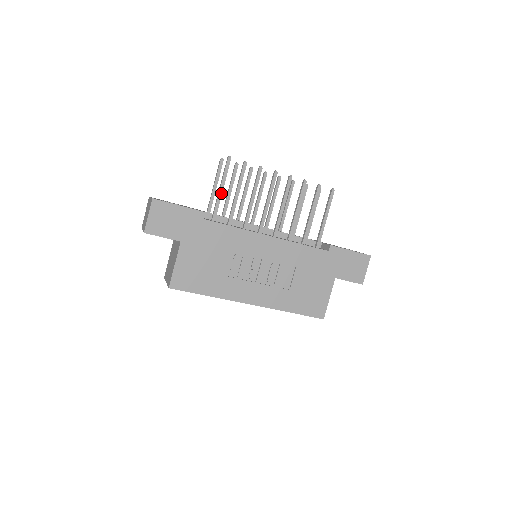
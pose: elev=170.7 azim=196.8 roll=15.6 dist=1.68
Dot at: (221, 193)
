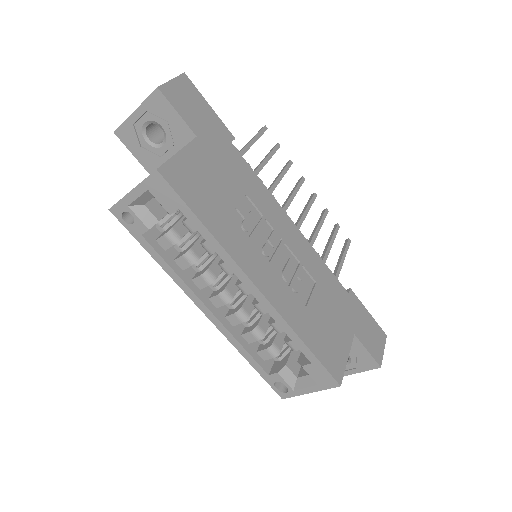
Dot at: (251, 145)
